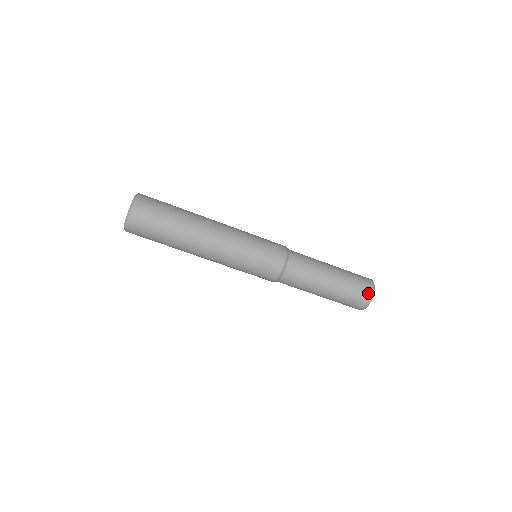
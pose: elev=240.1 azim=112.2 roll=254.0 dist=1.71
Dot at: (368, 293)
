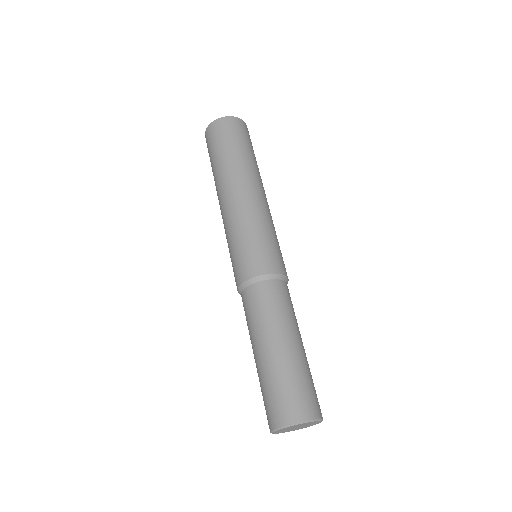
Dot at: (302, 411)
